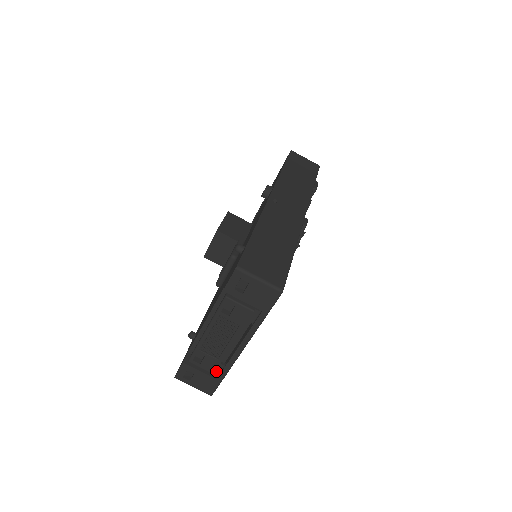
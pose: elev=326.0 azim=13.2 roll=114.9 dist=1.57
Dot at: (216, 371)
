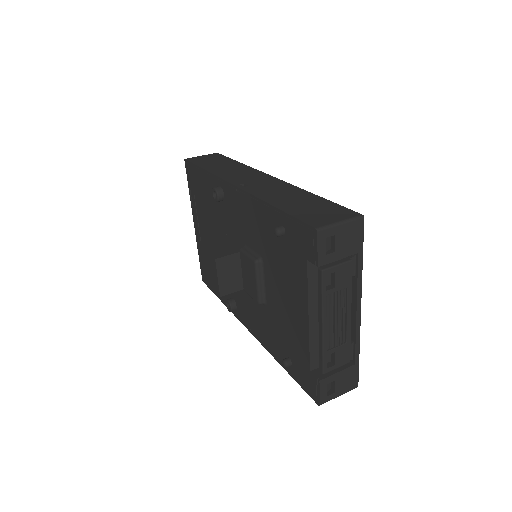
Dot at: (349, 358)
